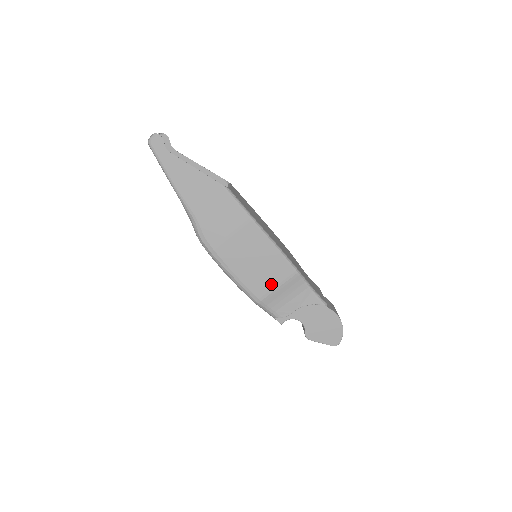
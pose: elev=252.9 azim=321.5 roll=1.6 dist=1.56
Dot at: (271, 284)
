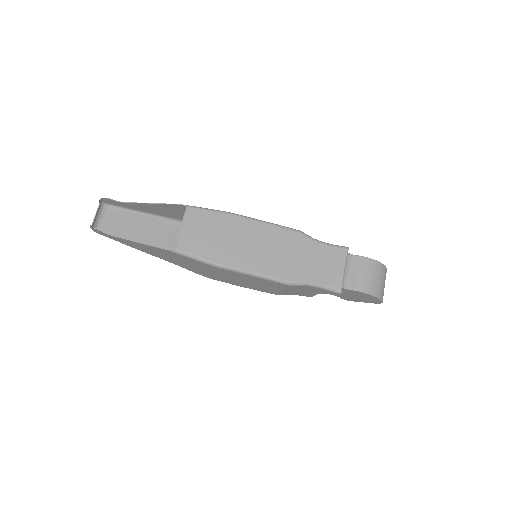
Dot at: (275, 290)
